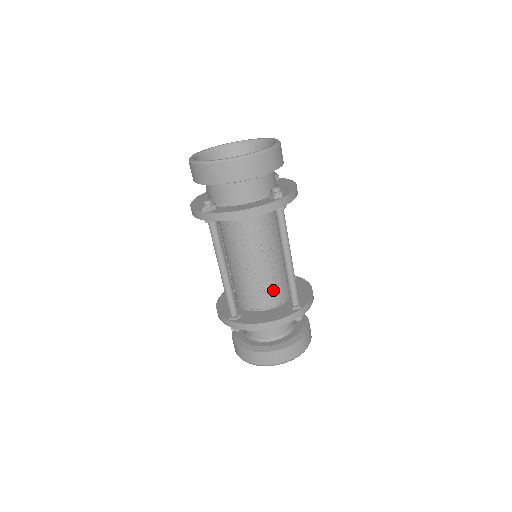
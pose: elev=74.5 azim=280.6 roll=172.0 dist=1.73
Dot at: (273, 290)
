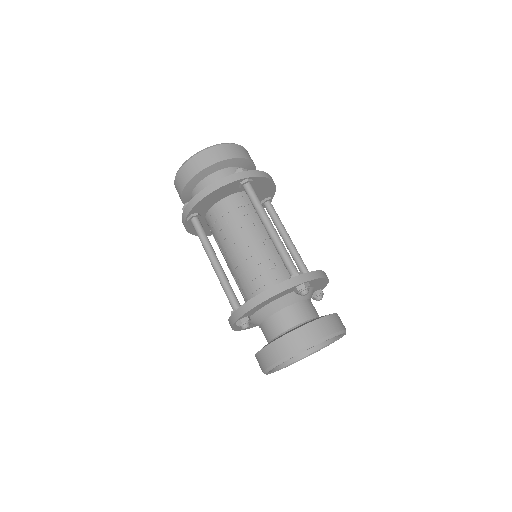
Dot at: (270, 271)
